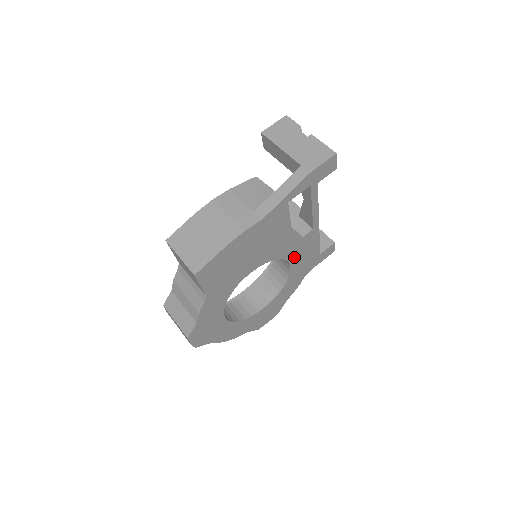
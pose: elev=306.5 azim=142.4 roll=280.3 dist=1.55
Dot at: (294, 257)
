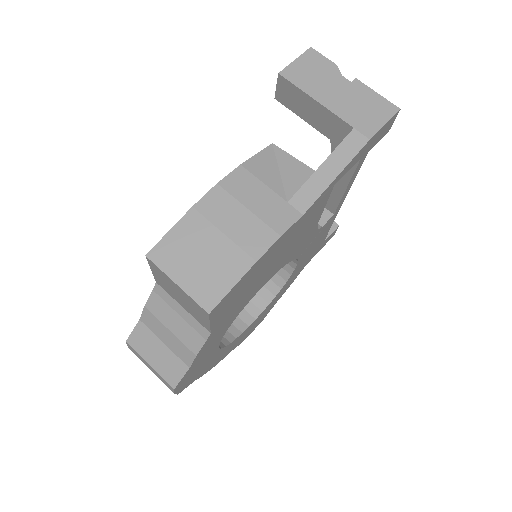
Dot at: (304, 253)
